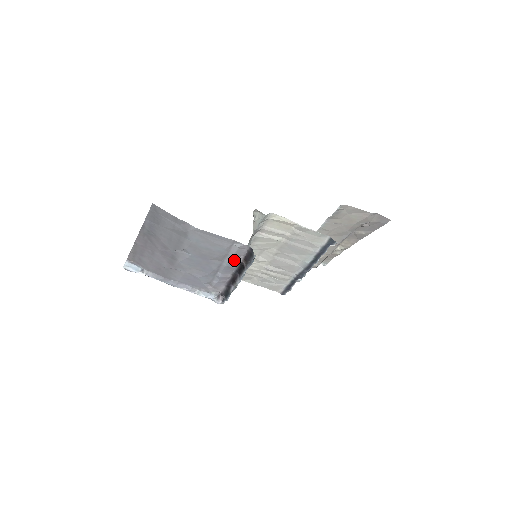
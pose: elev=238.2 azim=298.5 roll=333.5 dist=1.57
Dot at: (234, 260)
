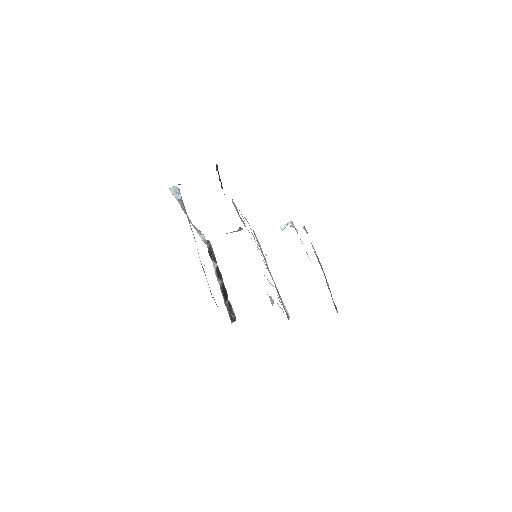
Dot at: occluded
